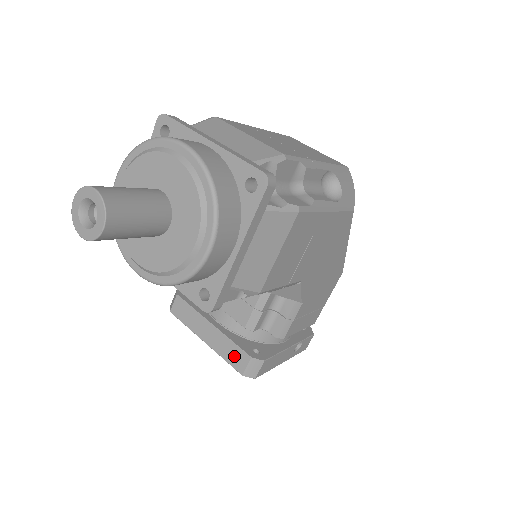
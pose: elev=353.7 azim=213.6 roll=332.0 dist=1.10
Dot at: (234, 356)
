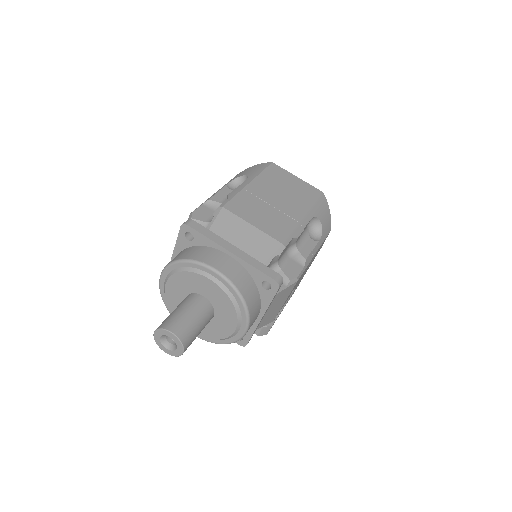
Dot at: occluded
